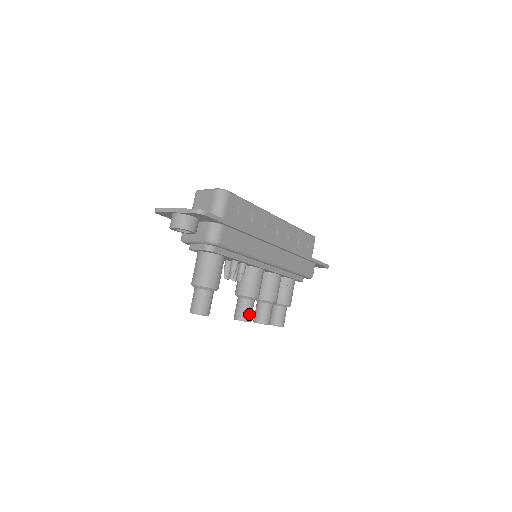
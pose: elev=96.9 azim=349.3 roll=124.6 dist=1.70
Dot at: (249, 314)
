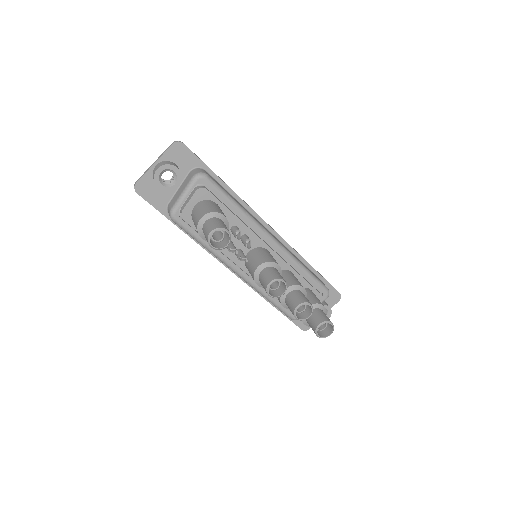
Dot at: (280, 276)
